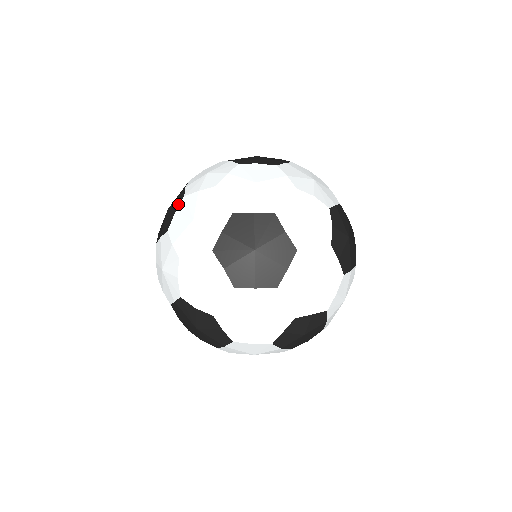
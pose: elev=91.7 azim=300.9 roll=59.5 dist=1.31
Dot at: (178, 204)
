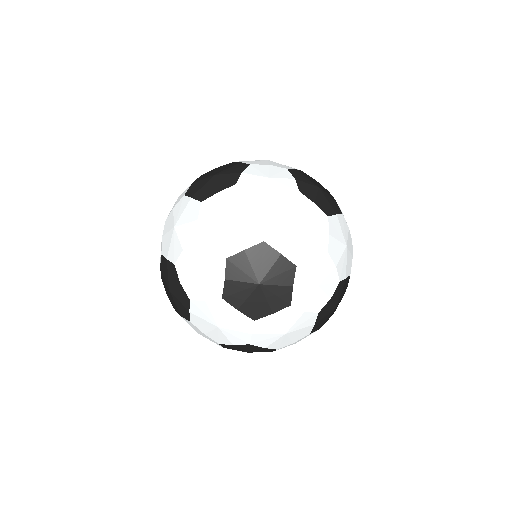
Dot at: (226, 186)
